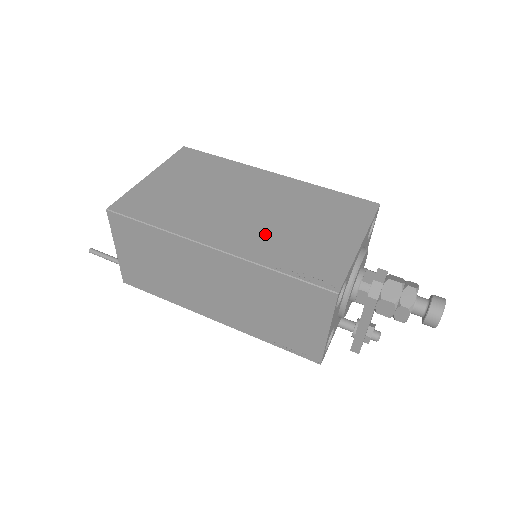
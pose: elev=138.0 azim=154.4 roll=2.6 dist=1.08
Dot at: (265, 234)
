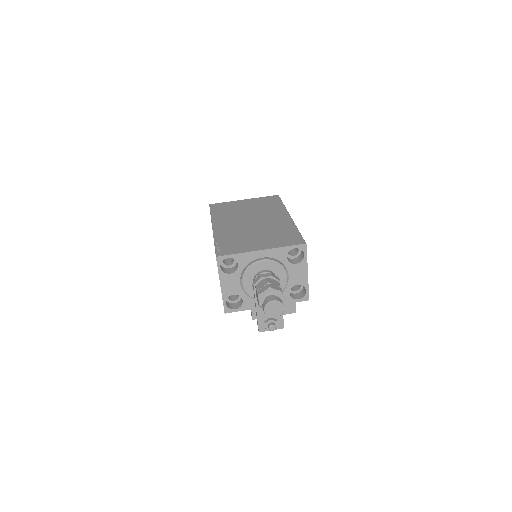
Dot at: (236, 231)
